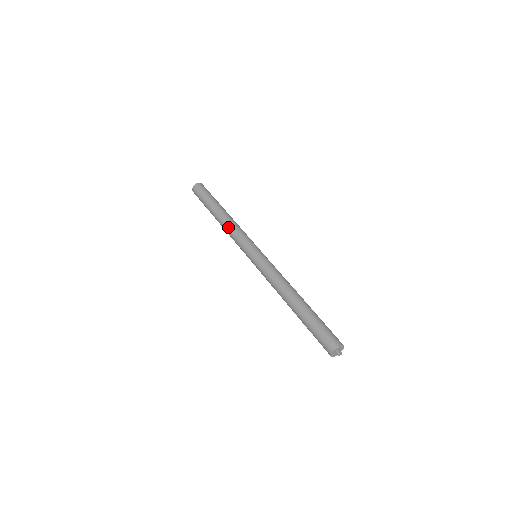
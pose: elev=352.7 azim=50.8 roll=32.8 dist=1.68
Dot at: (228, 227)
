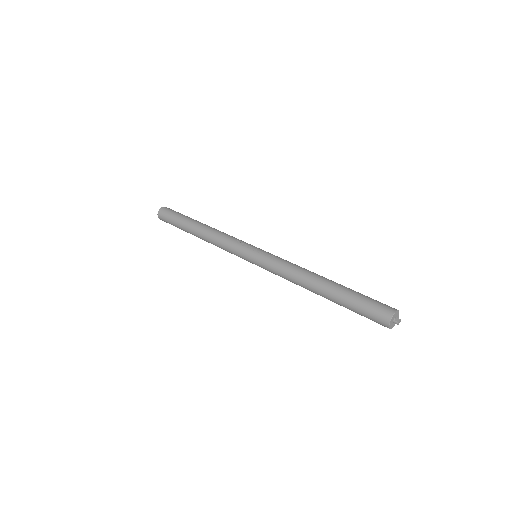
Dot at: (212, 241)
